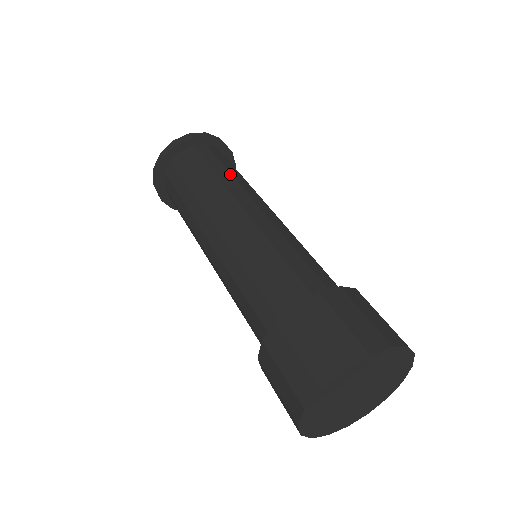
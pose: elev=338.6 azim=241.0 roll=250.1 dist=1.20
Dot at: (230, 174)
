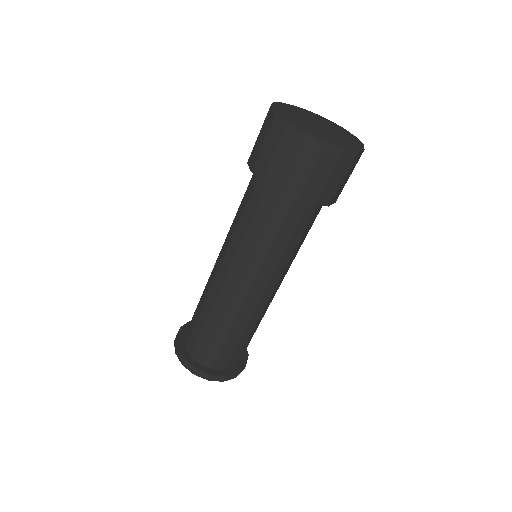
Dot at: occluded
